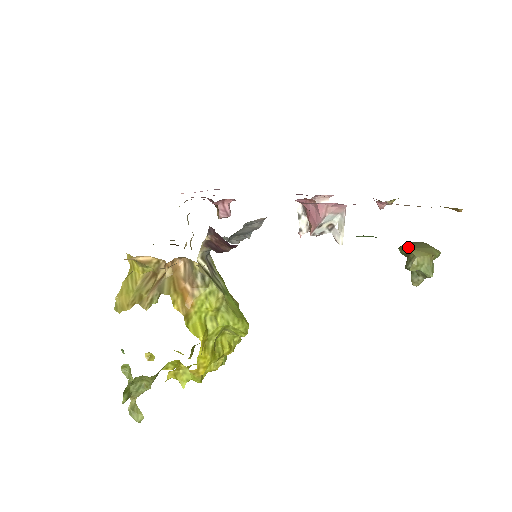
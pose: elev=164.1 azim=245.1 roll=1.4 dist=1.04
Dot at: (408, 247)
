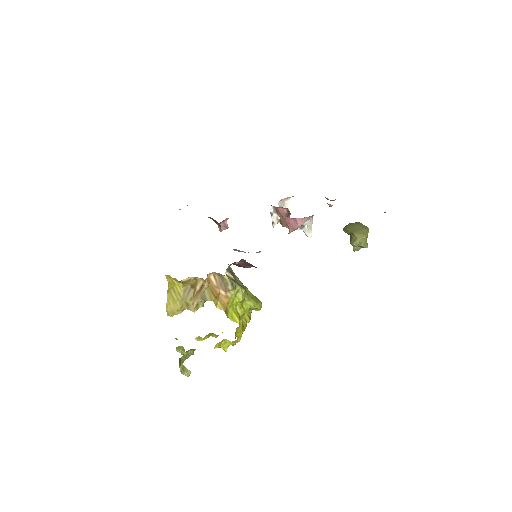
Dot at: (351, 231)
